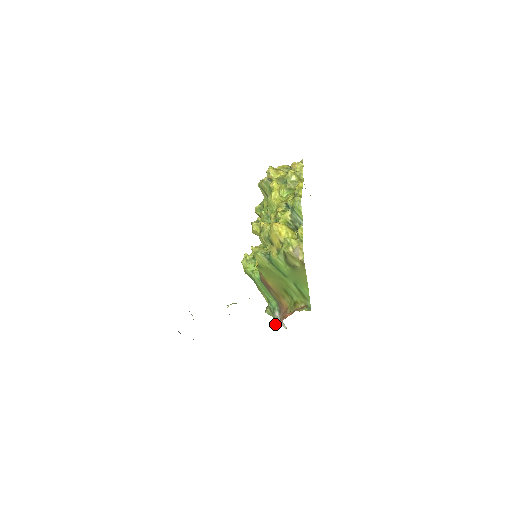
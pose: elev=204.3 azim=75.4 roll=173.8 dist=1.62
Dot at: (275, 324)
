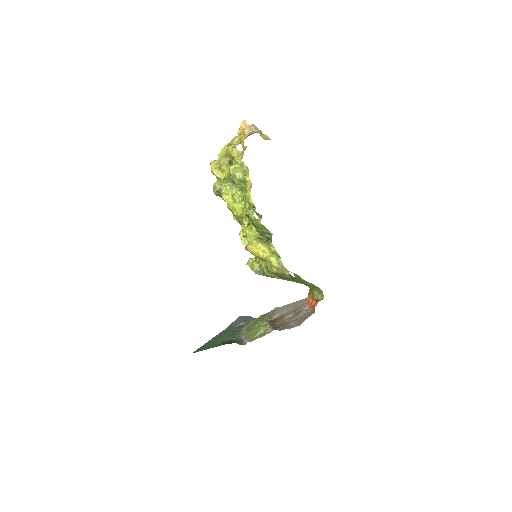
Dot at: (305, 303)
